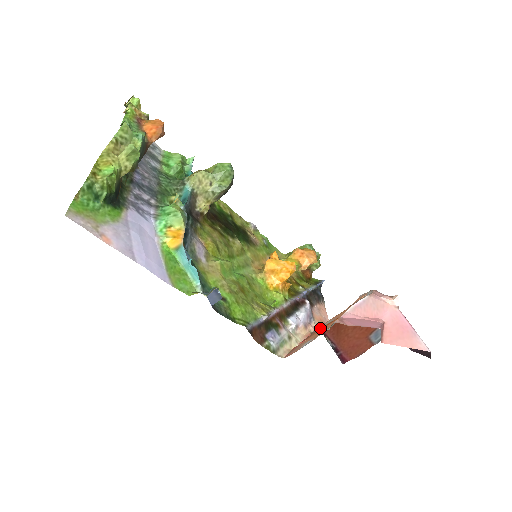
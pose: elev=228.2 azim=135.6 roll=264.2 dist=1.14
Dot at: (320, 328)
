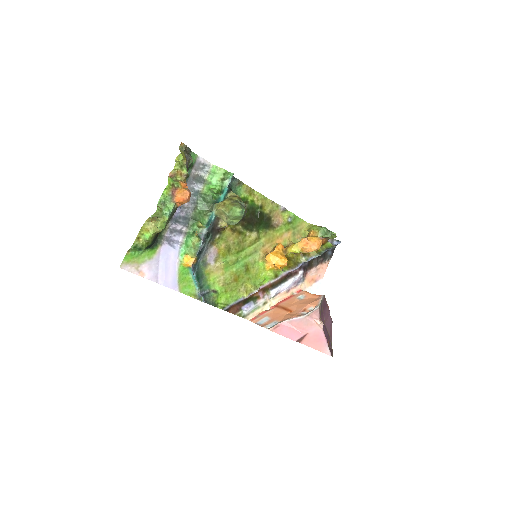
Dot at: (292, 300)
